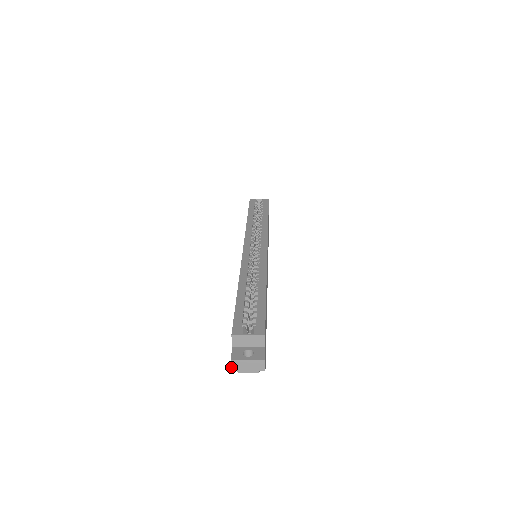
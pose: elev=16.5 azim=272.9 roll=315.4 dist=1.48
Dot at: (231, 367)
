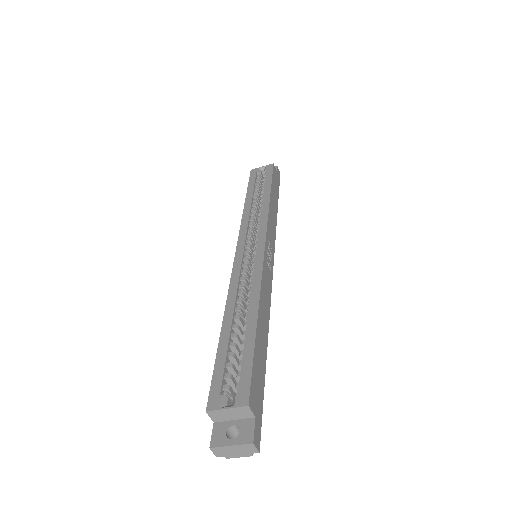
Dot at: (214, 454)
